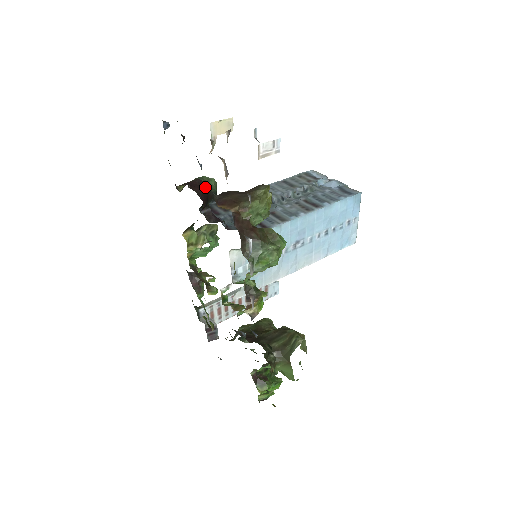
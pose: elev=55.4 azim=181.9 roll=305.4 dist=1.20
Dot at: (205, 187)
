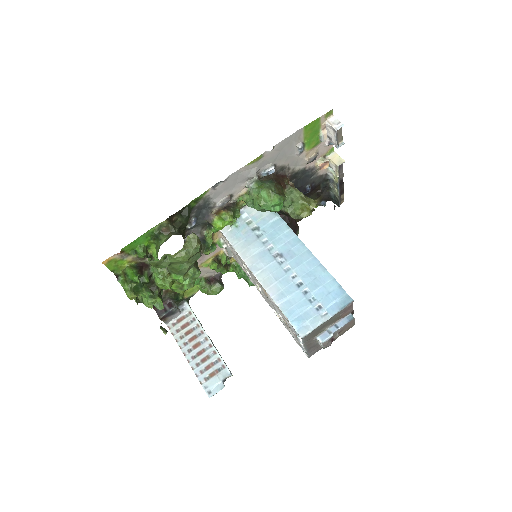
Dot at: (295, 225)
